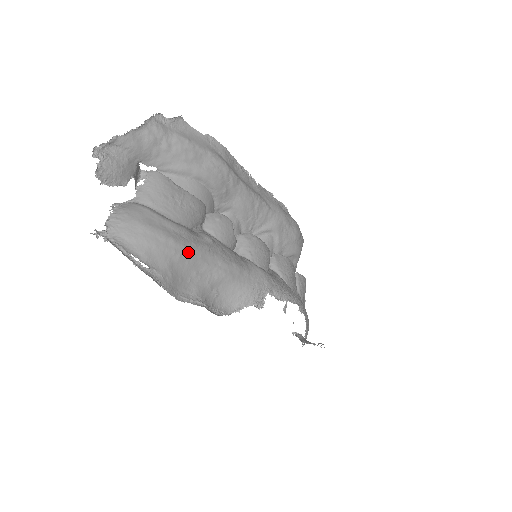
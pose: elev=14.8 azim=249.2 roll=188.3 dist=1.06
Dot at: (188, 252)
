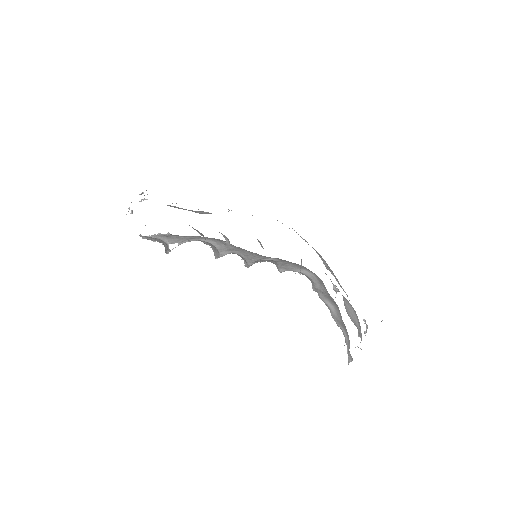
Dot at: occluded
